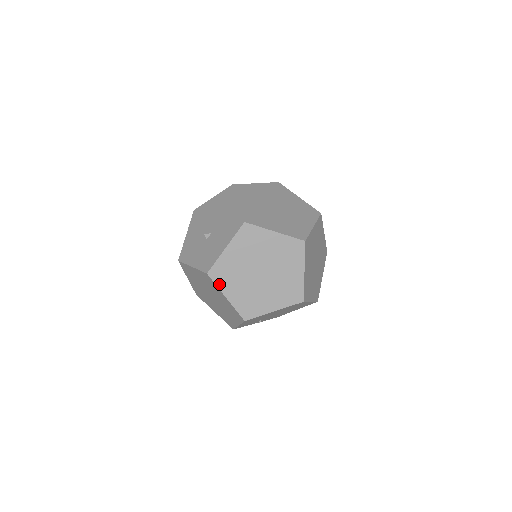
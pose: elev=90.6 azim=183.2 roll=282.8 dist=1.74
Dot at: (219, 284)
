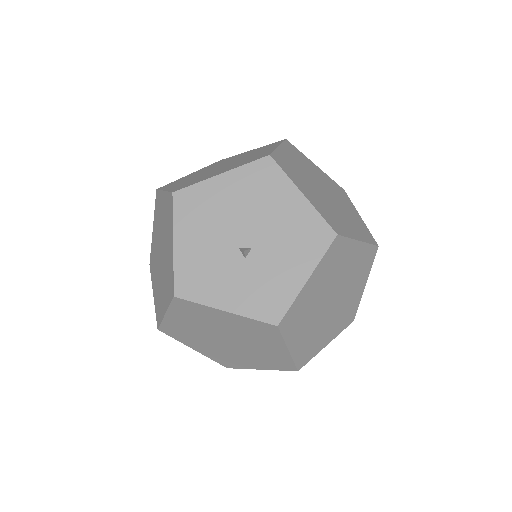
Dot at: (286, 335)
